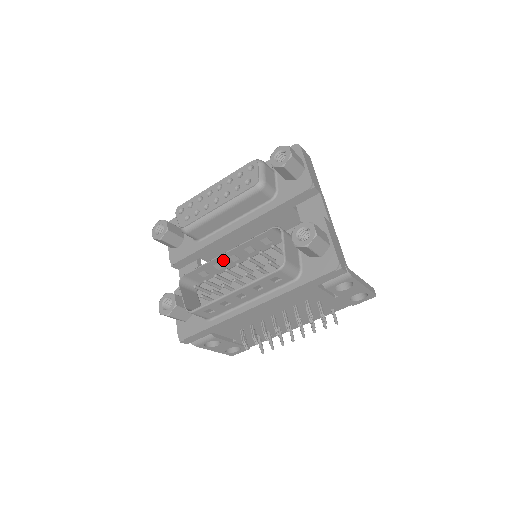
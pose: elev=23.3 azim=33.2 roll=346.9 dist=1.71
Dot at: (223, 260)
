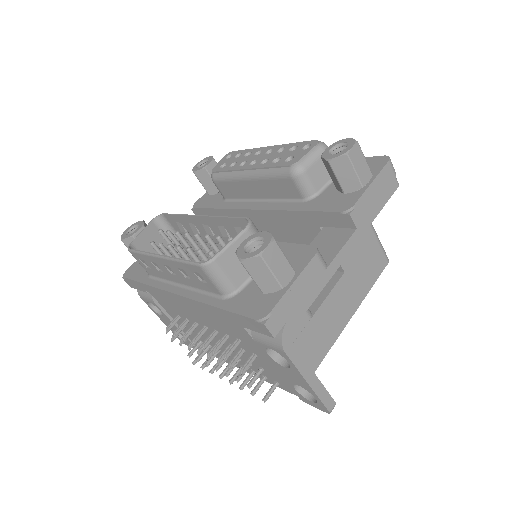
Dot at: (198, 224)
